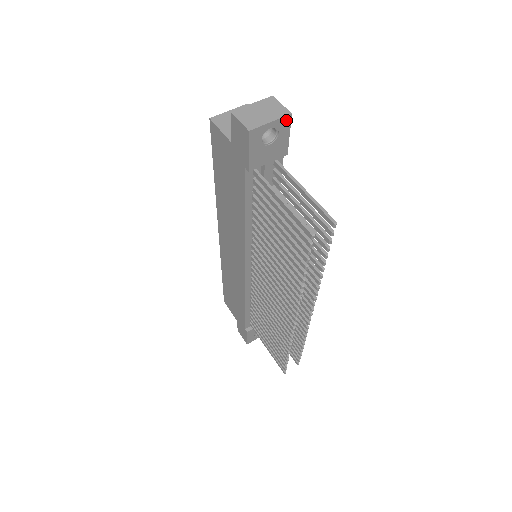
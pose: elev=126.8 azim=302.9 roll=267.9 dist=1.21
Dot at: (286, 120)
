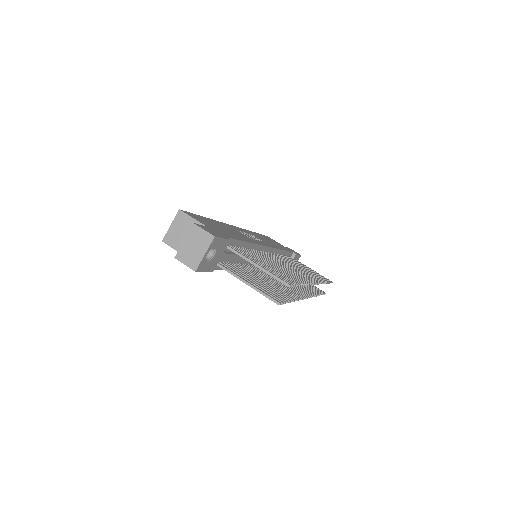
Dot at: (214, 241)
